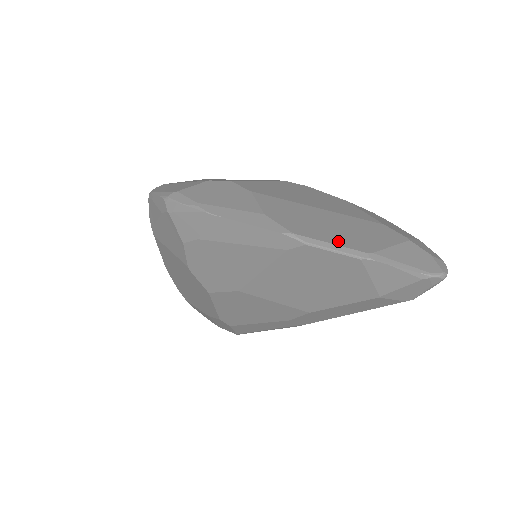
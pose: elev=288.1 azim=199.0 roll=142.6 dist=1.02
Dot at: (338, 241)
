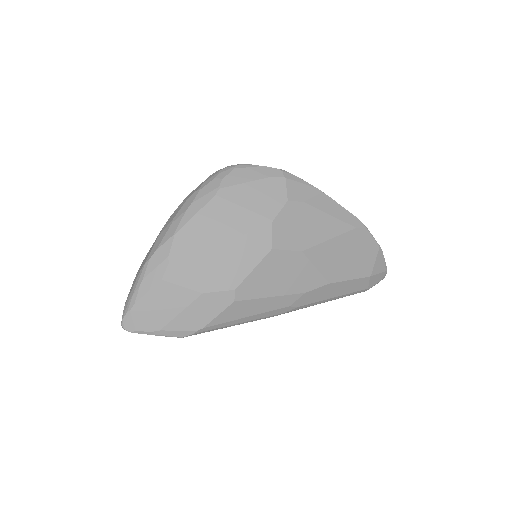
Dot at: occluded
